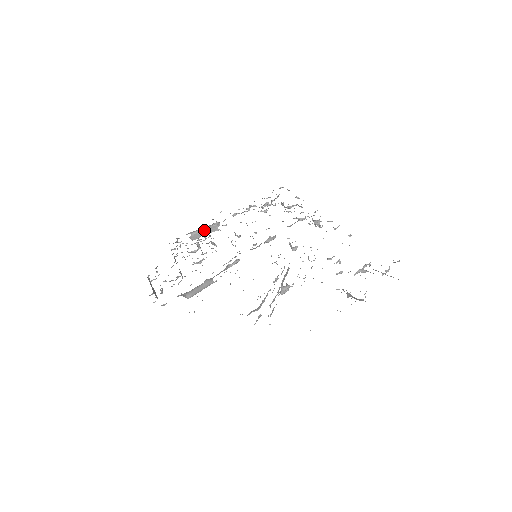
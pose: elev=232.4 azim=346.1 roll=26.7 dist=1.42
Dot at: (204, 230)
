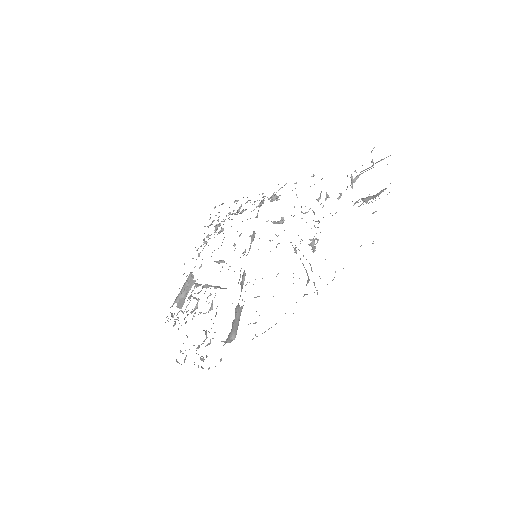
Dot at: occluded
